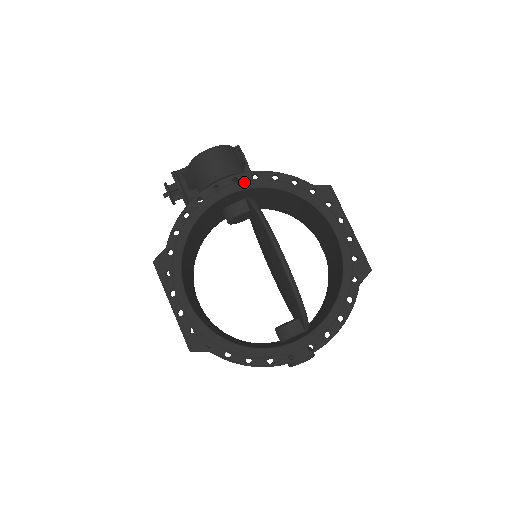
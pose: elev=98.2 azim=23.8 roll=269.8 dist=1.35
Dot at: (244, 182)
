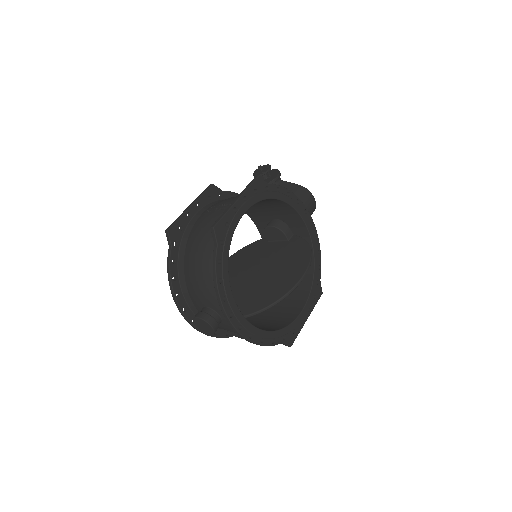
Dot at: (313, 231)
